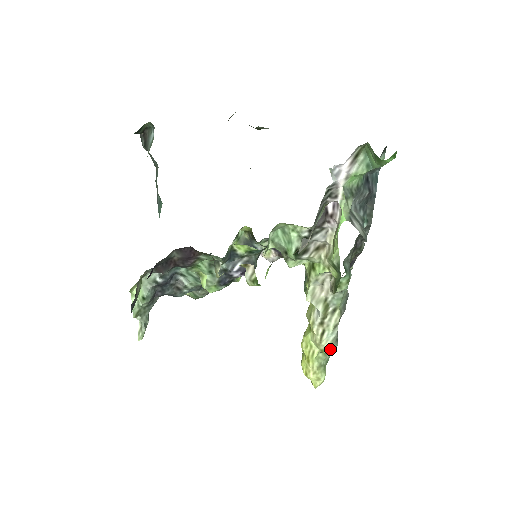
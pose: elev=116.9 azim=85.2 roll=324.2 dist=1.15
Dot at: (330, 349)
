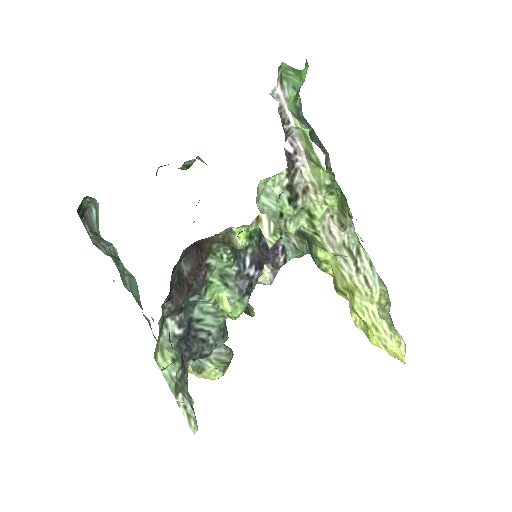
Dot at: (384, 293)
